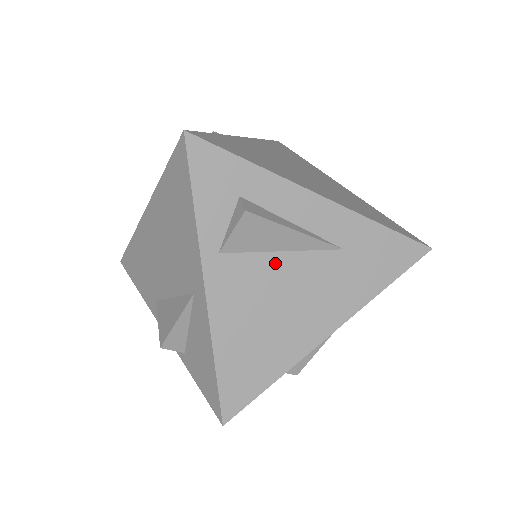
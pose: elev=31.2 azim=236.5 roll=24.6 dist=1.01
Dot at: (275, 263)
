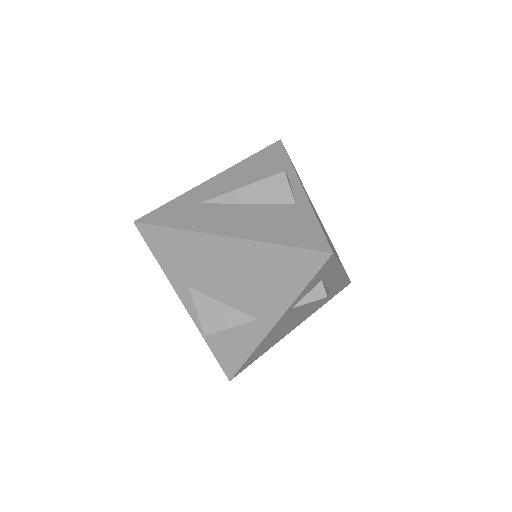
Dot at: (305, 305)
